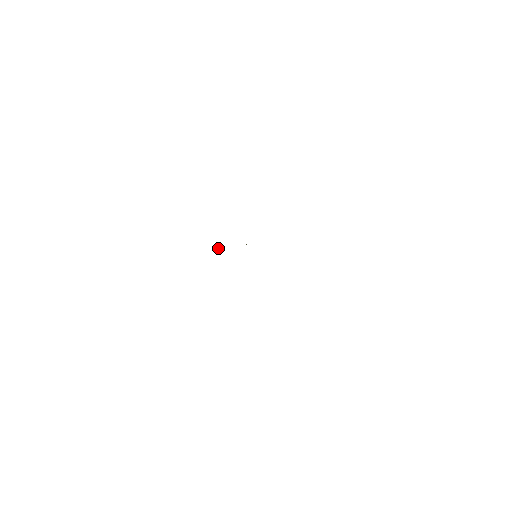
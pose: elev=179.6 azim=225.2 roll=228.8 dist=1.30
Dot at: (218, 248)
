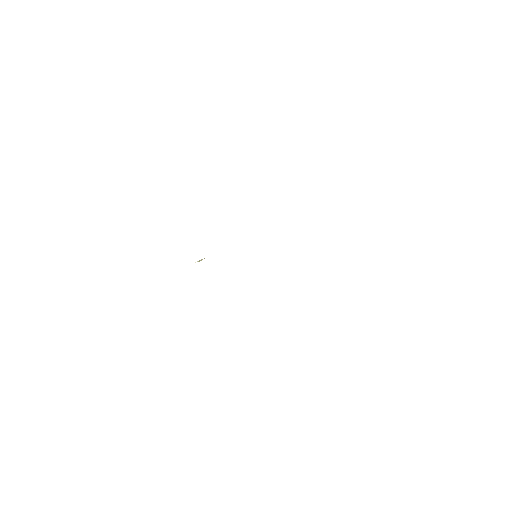
Dot at: occluded
